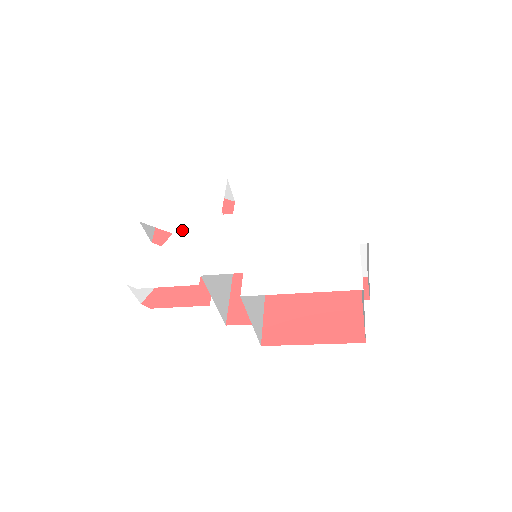
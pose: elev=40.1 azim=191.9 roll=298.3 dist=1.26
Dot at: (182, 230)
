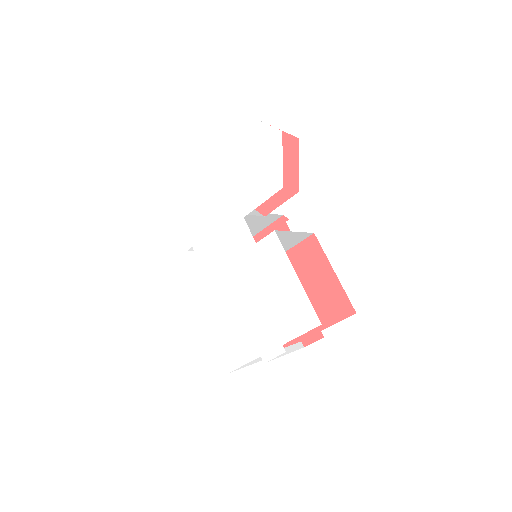
Dot at: (218, 196)
